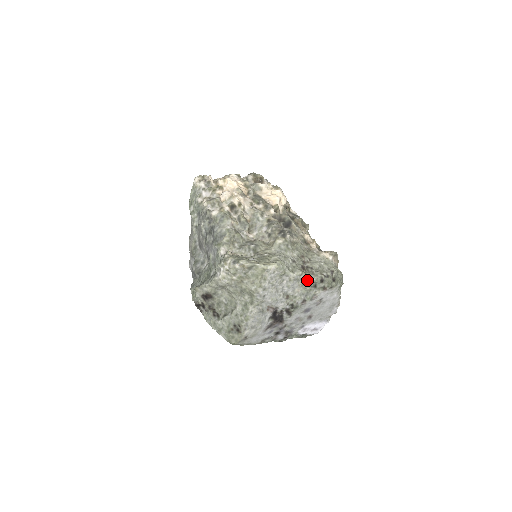
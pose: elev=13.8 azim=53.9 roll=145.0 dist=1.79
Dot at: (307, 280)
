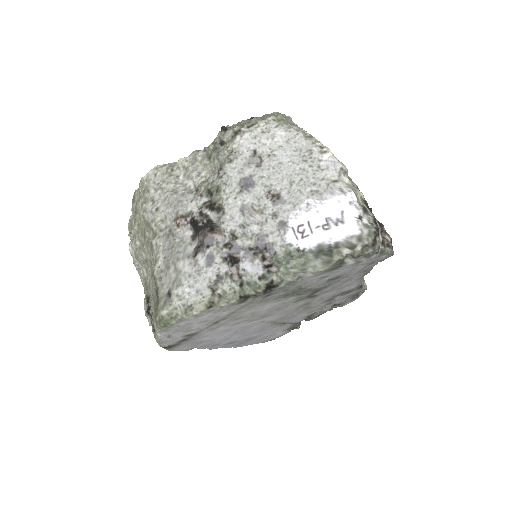
Dot at: (209, 150)
